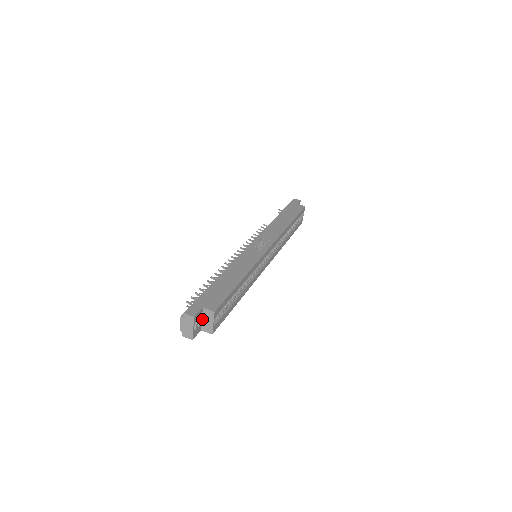
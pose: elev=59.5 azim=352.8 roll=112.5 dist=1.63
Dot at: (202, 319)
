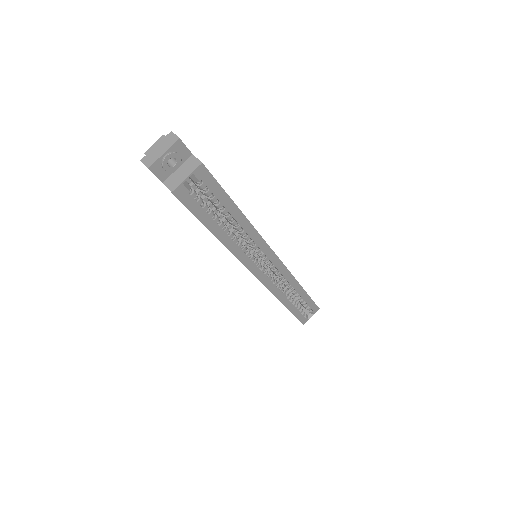
Dot at: (179, 166)
